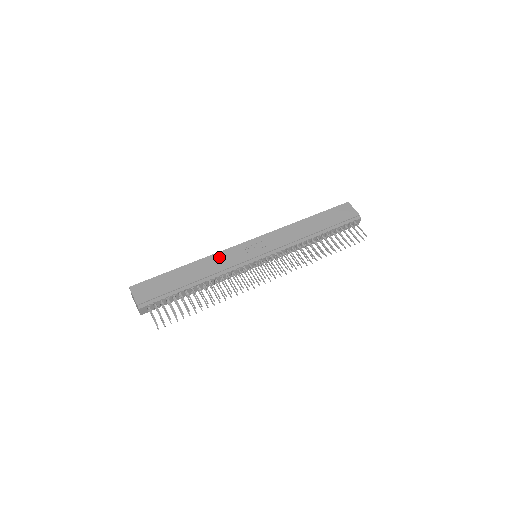
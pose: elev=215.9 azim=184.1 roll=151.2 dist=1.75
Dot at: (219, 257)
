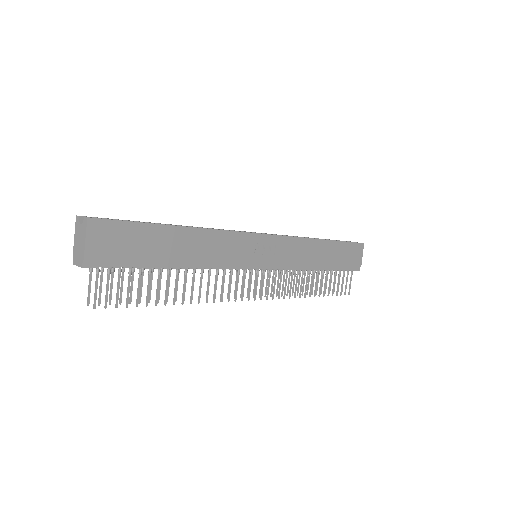
Dot at: (225, 239)
